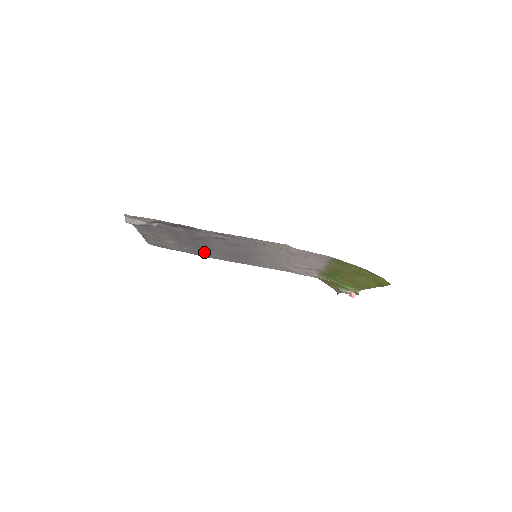
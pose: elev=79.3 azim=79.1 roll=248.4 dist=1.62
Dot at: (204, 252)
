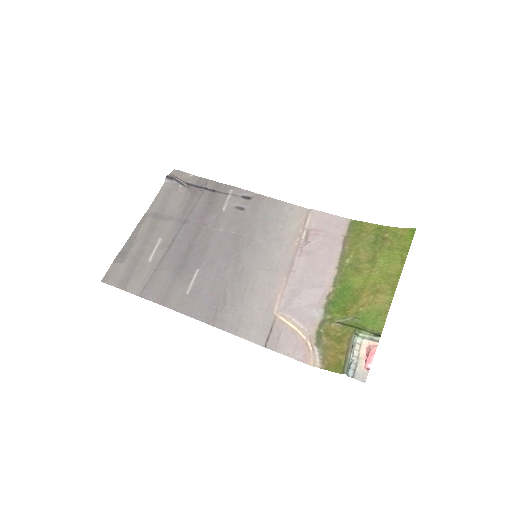
Dot at: (178, 279)
